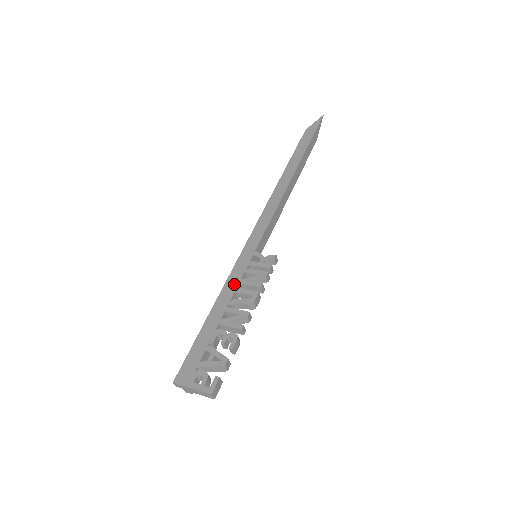
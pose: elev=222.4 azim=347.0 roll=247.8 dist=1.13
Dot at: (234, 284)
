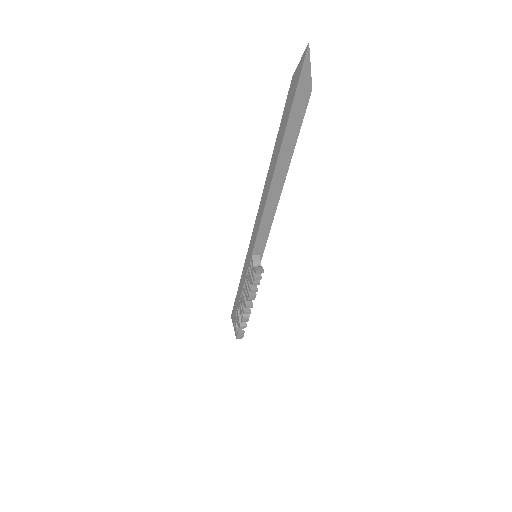
Dot at: (244, 276)
